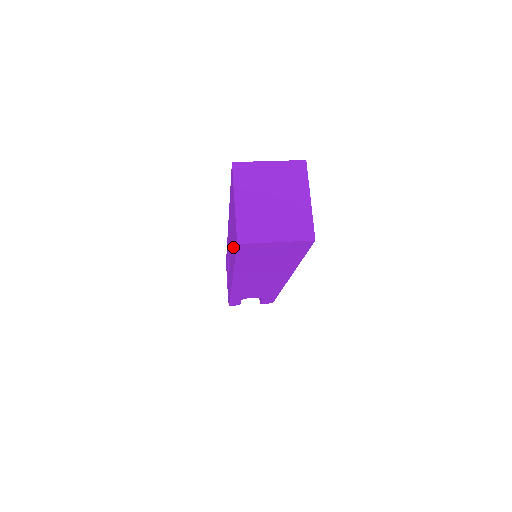
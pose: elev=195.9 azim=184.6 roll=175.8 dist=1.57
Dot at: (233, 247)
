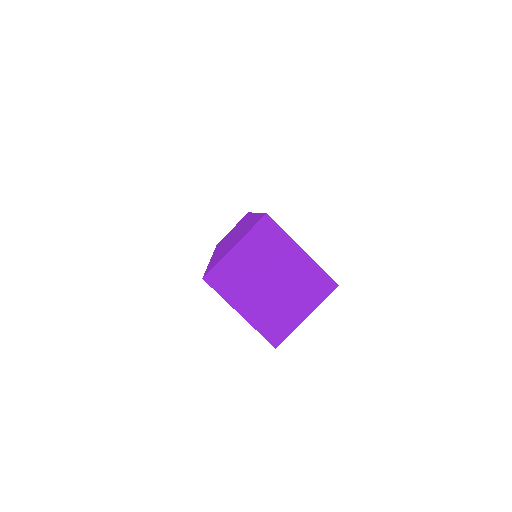
Dot at: occluded
